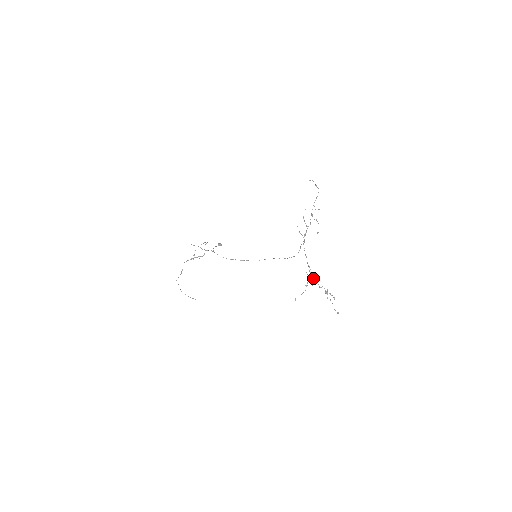
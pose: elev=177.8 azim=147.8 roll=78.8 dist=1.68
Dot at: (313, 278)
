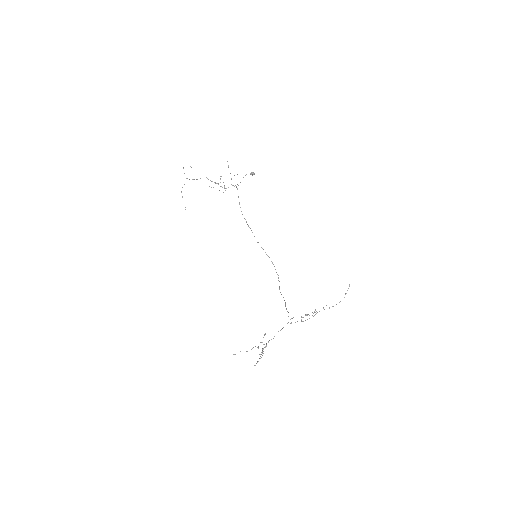
Dot at: occluded
